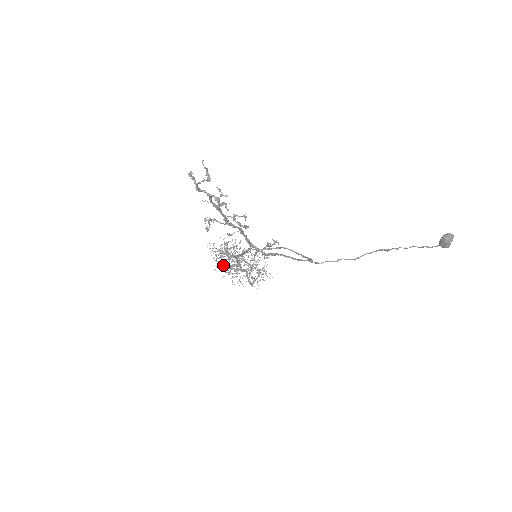
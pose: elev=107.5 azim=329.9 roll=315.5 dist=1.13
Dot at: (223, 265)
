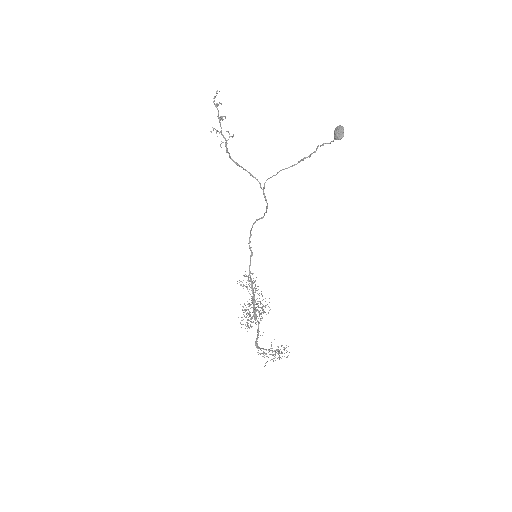
Dot at: (246, 314)
